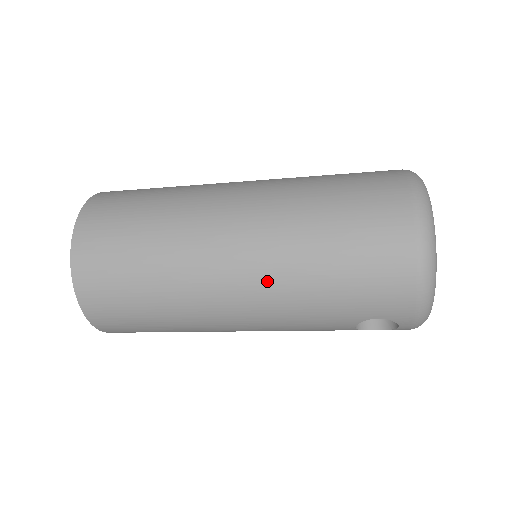
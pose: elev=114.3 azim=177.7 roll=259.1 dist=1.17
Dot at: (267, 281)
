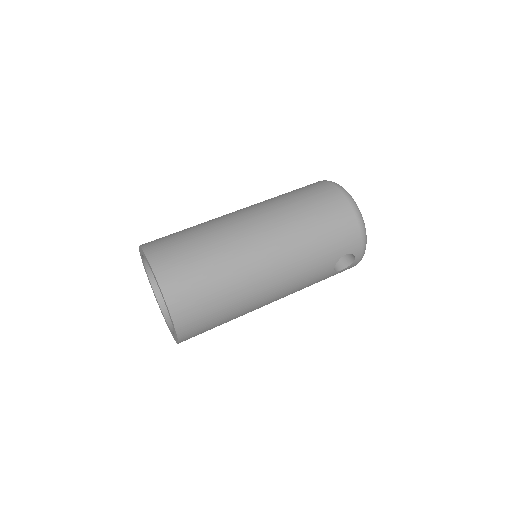
Dot at: (287, 249)
